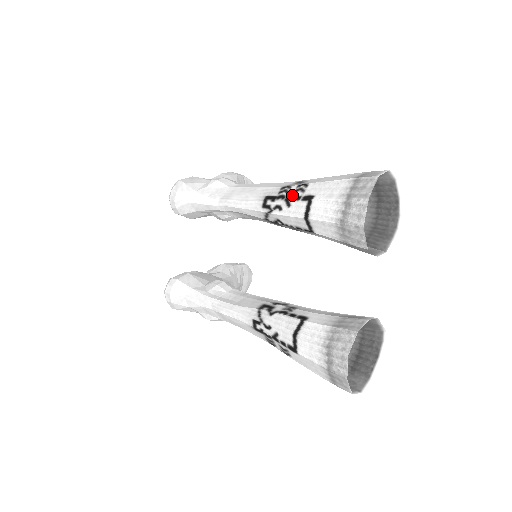
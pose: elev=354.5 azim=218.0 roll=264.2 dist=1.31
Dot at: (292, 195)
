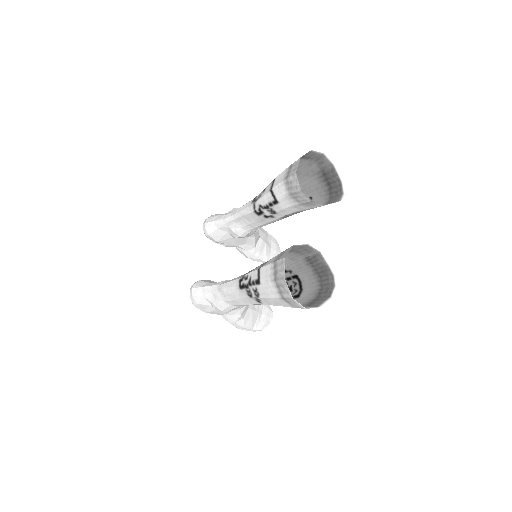
Dot at: occluded
